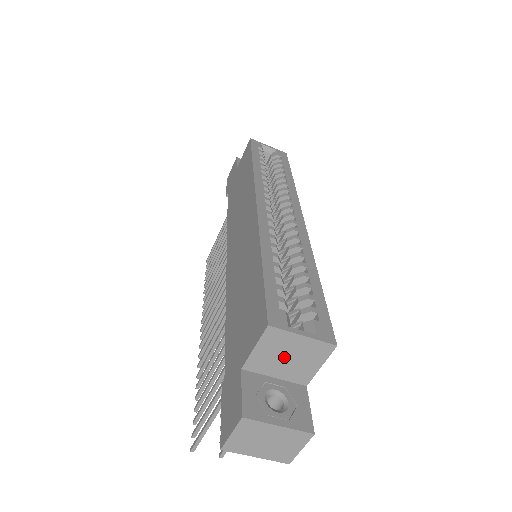
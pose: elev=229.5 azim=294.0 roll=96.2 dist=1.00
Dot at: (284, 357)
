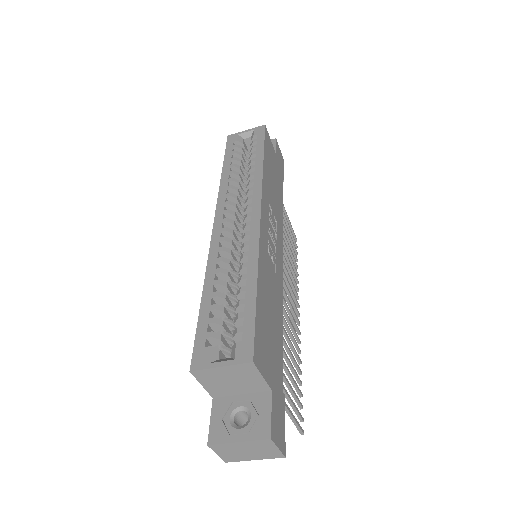
Dot at: (228, 382)
